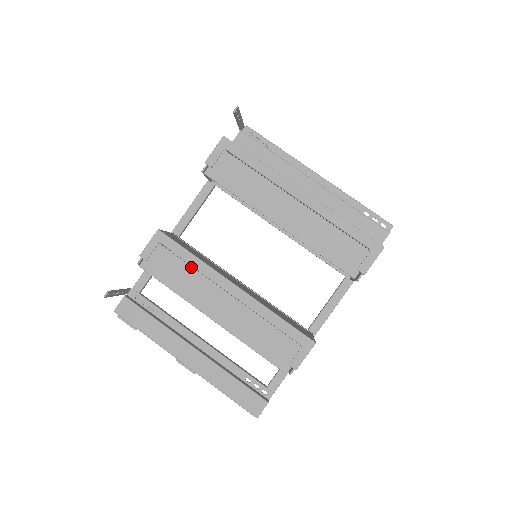
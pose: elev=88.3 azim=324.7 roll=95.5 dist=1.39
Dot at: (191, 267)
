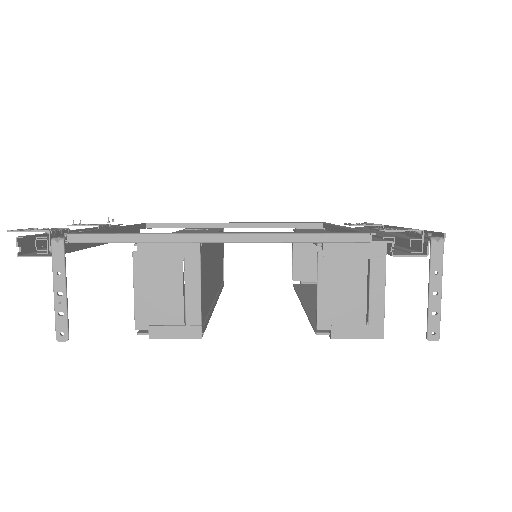
Dot at: occluded
